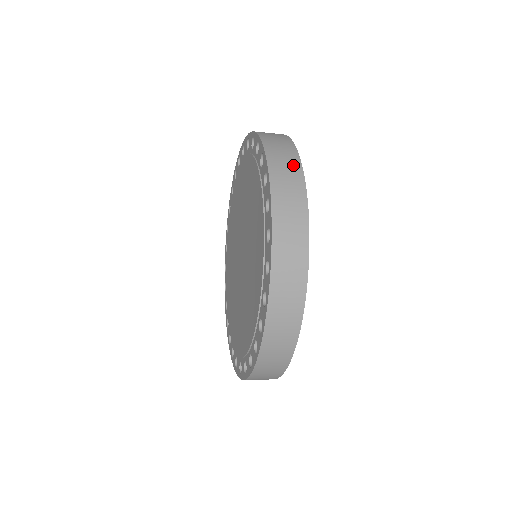
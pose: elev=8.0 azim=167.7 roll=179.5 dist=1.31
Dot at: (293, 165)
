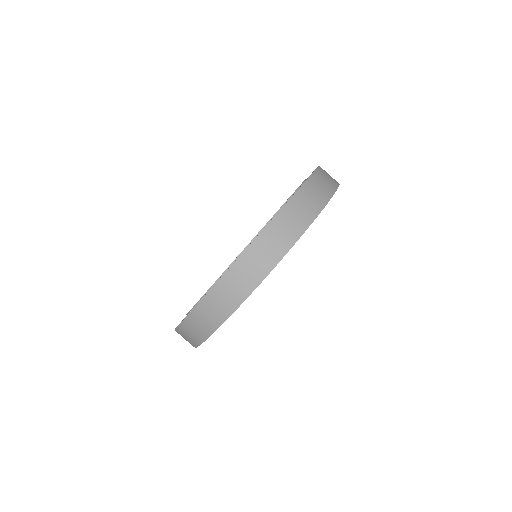
Dot at: (323, 195)
